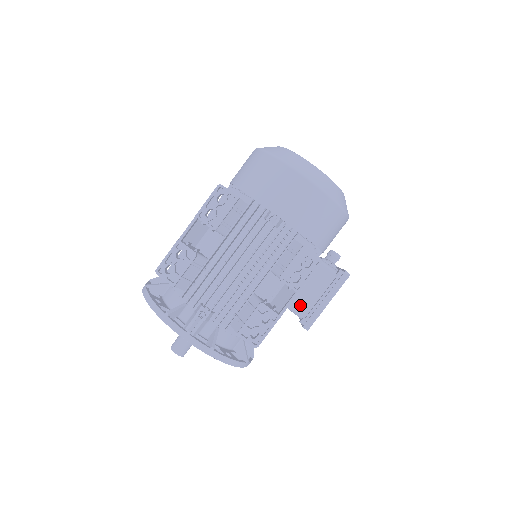
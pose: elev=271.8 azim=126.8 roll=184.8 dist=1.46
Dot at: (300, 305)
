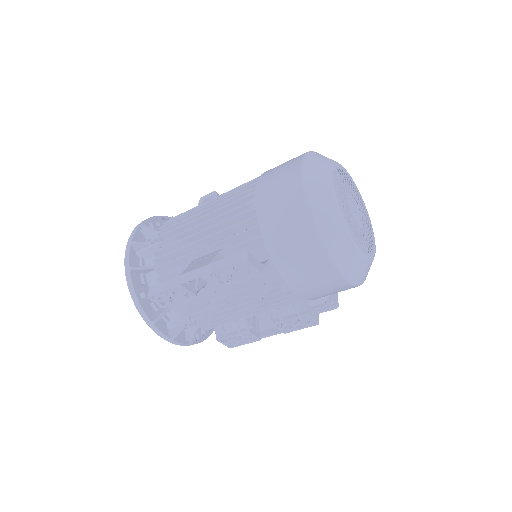
Dot at: occluded
